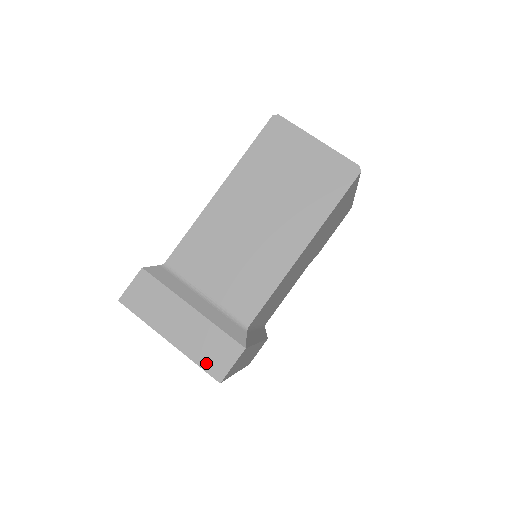
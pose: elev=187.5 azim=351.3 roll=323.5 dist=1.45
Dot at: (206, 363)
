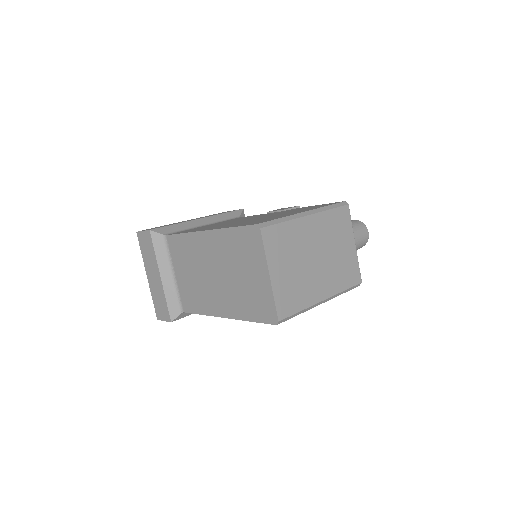
Dot at: (156, 305)
